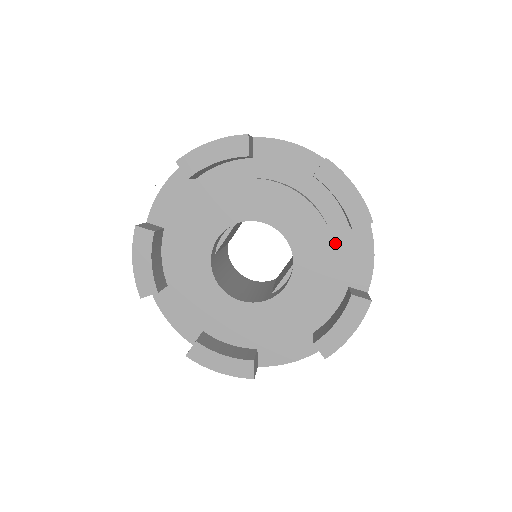
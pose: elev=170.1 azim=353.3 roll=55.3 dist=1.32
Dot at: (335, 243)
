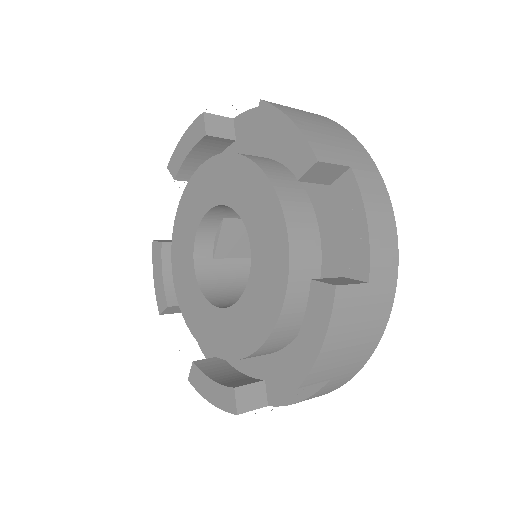
Dot at: (318, 215)
